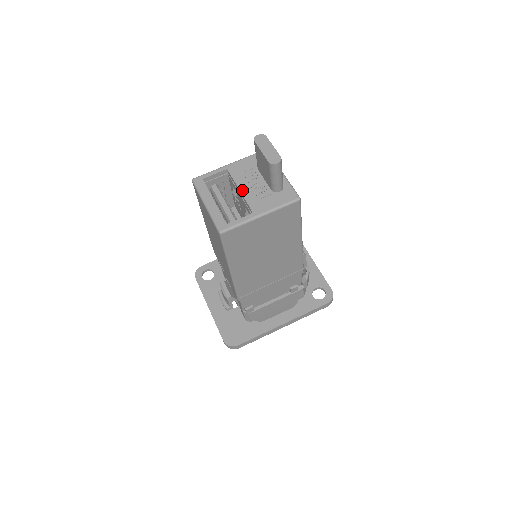
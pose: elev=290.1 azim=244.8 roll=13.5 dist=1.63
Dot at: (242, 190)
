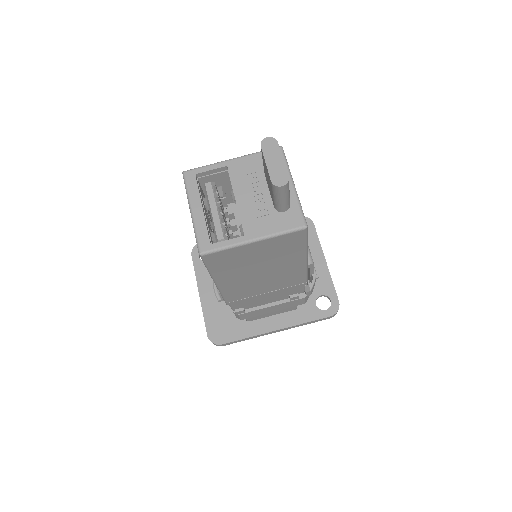
Dot at: (239, 200)
